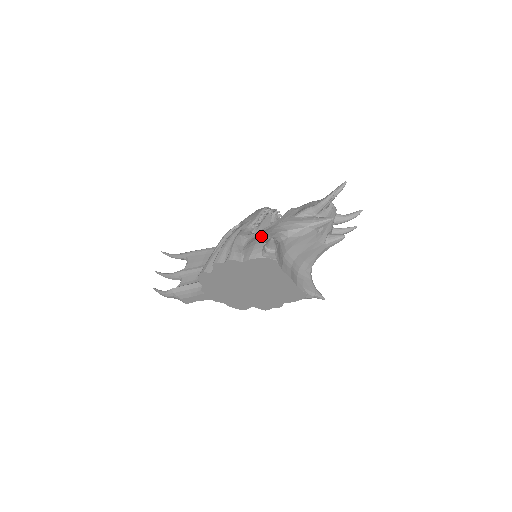
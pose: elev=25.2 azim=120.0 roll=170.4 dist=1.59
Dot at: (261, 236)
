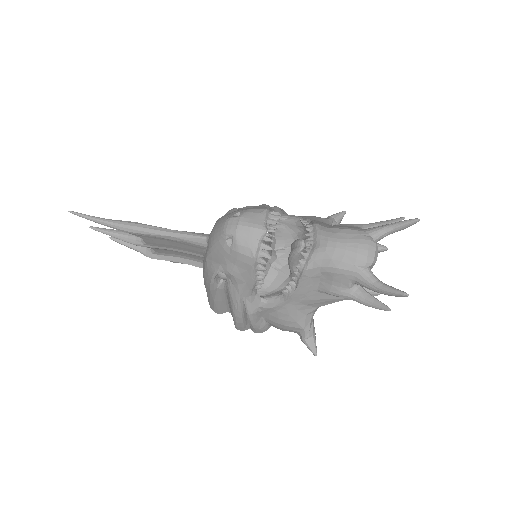
Dot at: (287, 324)
